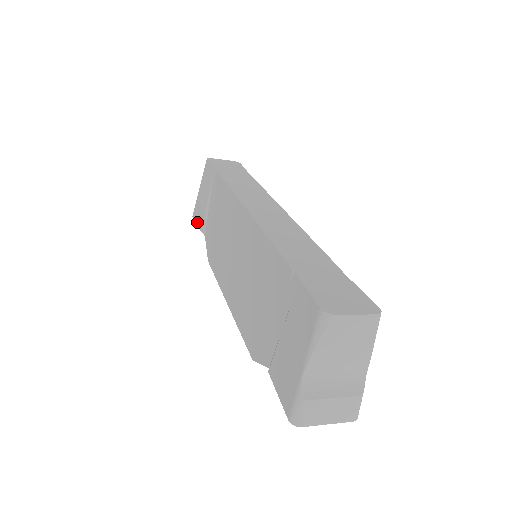
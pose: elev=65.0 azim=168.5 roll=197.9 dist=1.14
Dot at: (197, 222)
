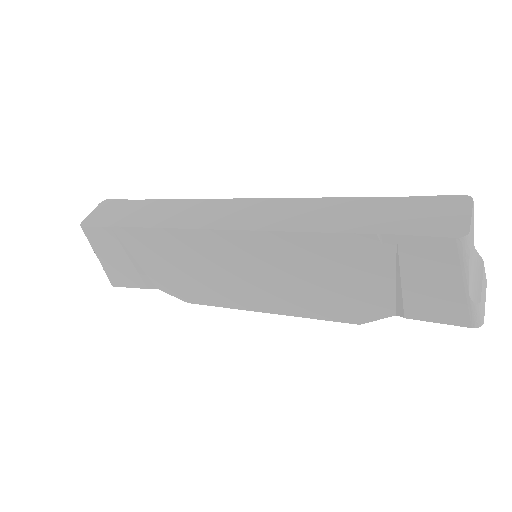
Dot at: (130, 286)
